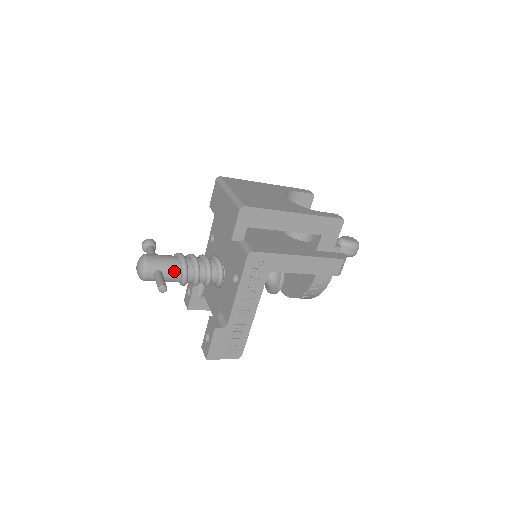
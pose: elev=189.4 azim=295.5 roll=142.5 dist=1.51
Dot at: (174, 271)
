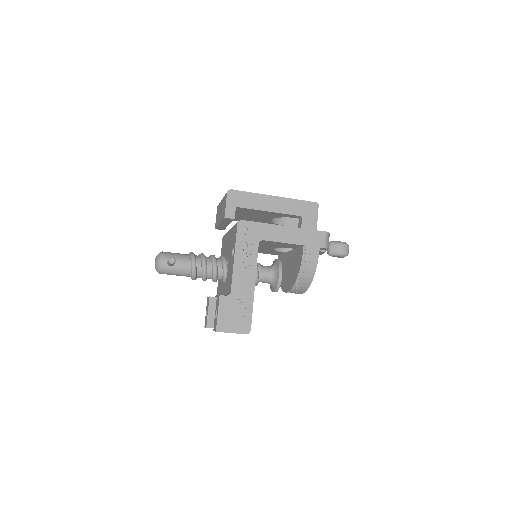
Dot at: (184, 260)
